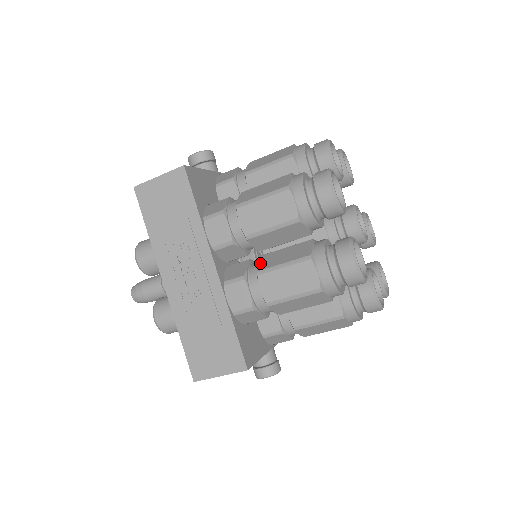
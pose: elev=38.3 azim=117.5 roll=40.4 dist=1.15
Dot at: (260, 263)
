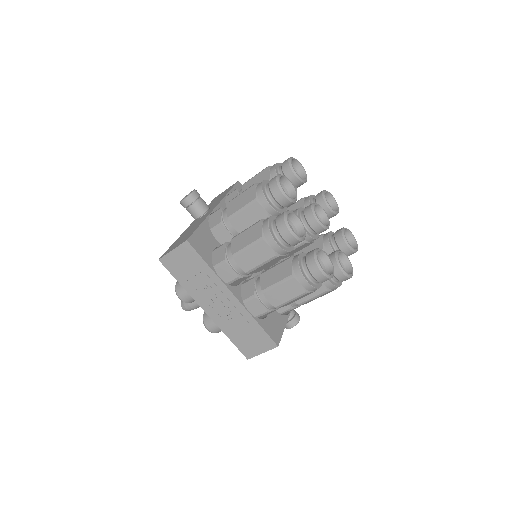
Dot at: (262, 282)
